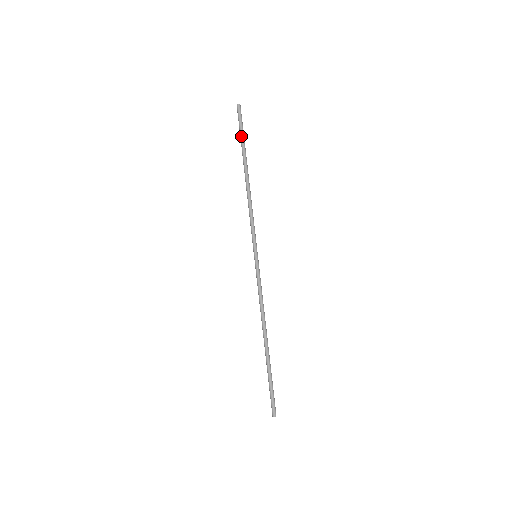
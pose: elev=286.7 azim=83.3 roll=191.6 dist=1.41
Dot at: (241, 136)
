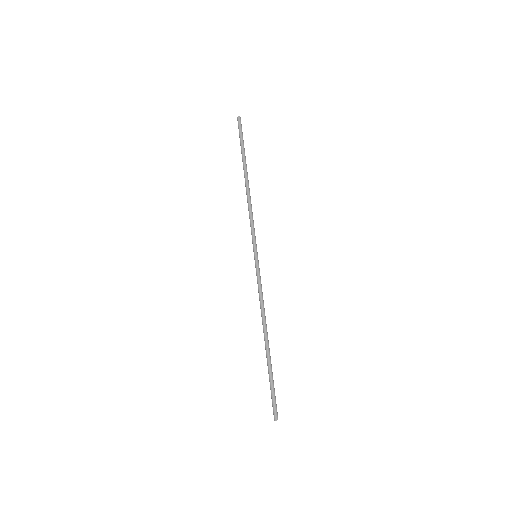
Dot at: (241, 144)
